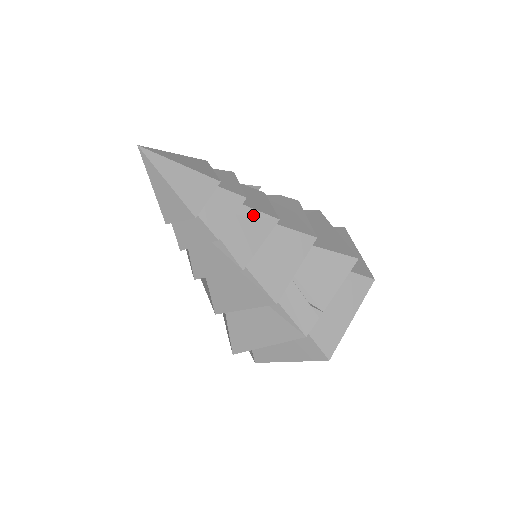
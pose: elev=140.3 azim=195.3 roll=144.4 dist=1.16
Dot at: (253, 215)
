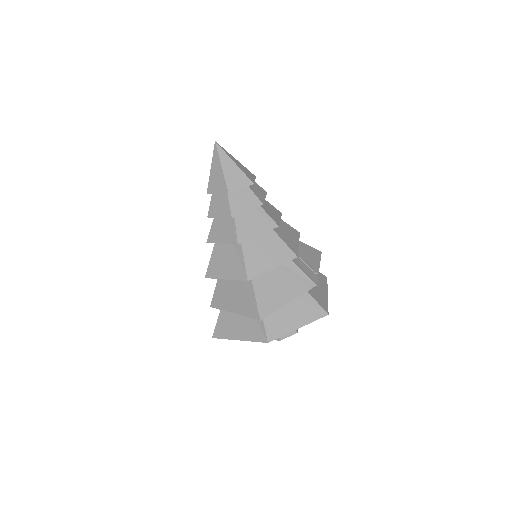
Dot at: (270, 205)
